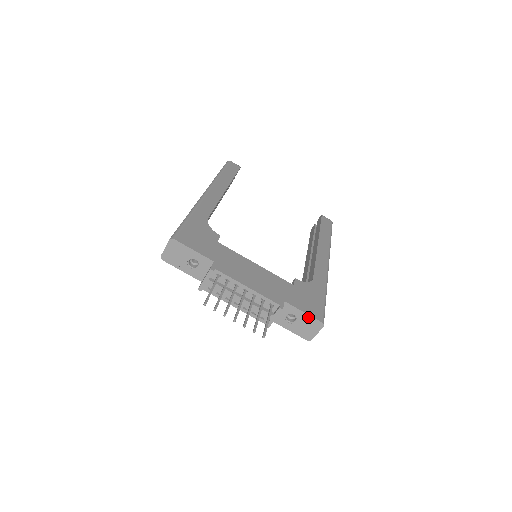
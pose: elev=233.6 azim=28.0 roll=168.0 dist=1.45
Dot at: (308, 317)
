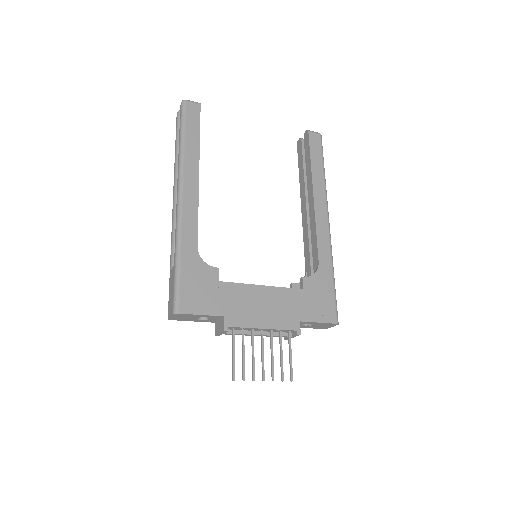
Dot at: (323, 323)
